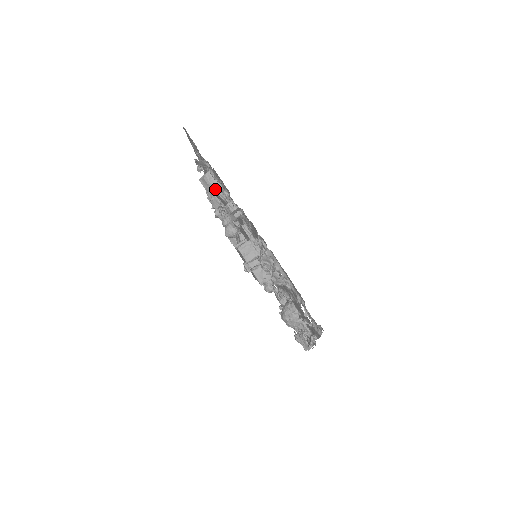
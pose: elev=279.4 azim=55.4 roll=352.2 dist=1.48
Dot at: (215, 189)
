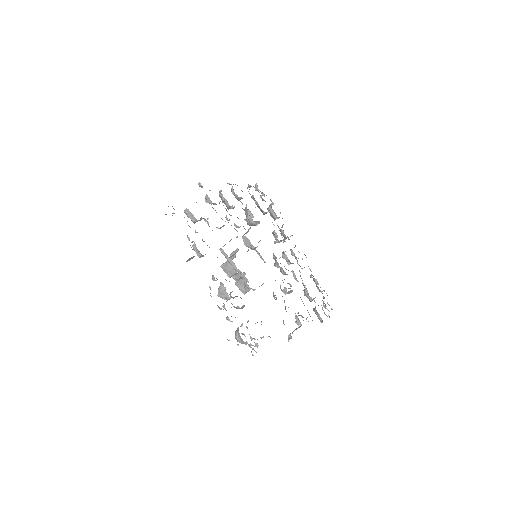
Dot at: (194, 222)
